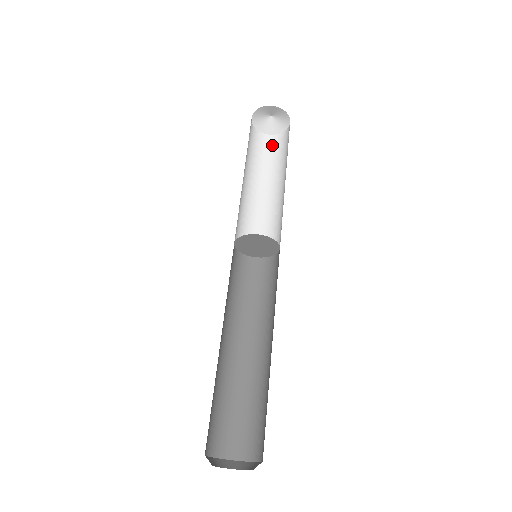
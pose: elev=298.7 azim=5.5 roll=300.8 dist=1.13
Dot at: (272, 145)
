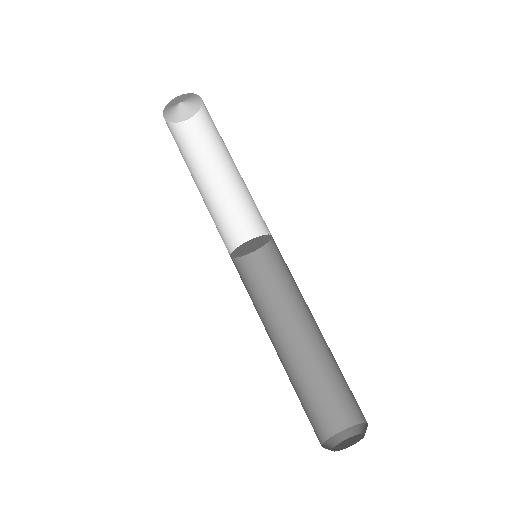
Dot at: (205, 123)
